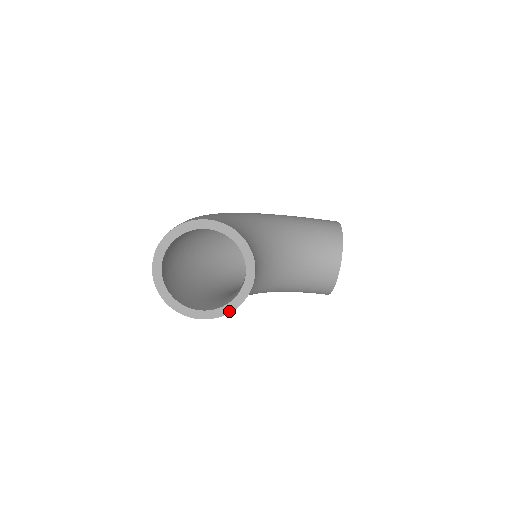
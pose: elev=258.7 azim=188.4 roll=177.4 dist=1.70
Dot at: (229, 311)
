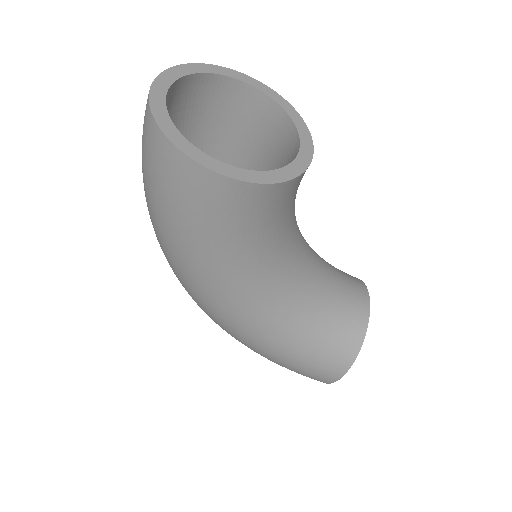
Dot at: (276, 180)
